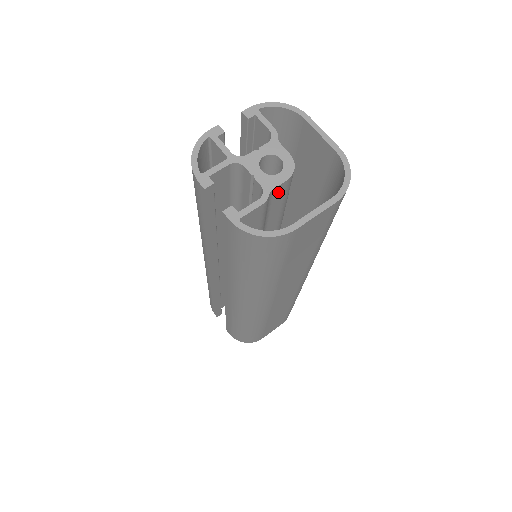
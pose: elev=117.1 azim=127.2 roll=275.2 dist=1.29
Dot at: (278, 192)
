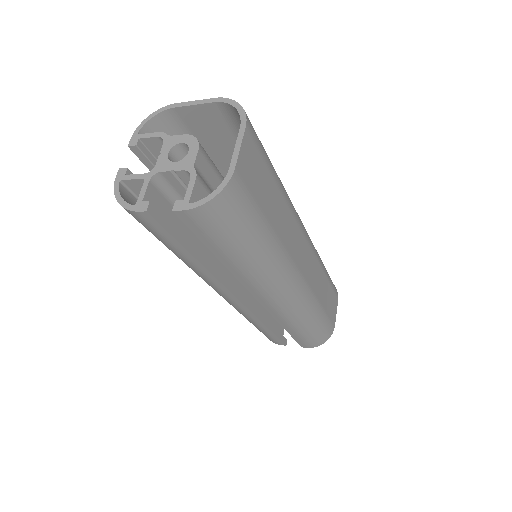
Dot at: (202, 165)
